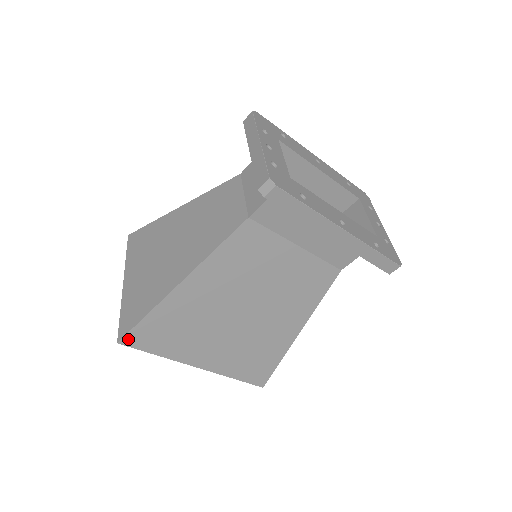
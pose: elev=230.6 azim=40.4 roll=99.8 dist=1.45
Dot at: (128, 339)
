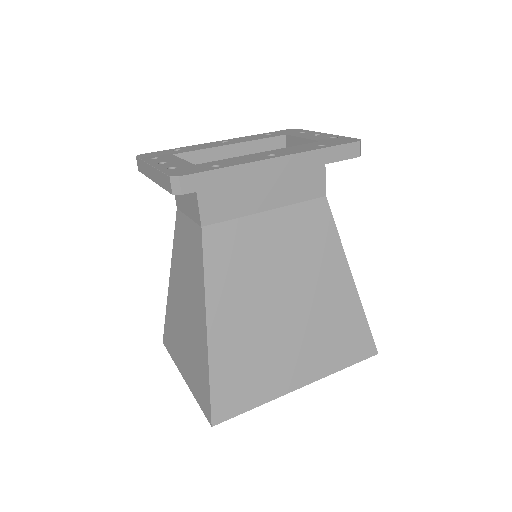
Dot at: (217, 415)
